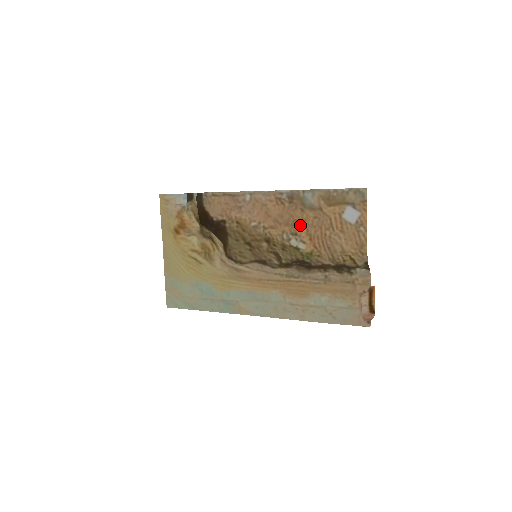
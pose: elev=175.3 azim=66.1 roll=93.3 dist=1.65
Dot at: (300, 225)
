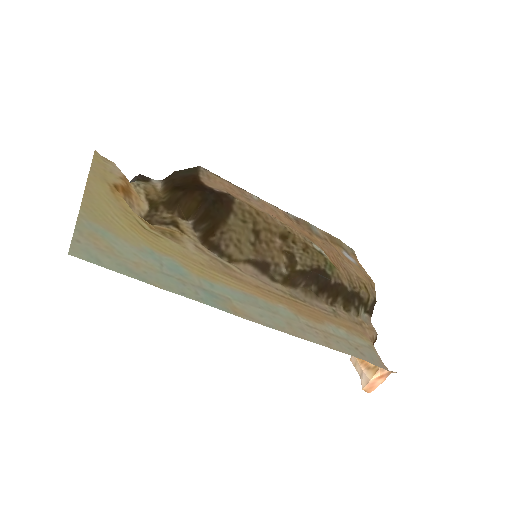
Dot at: (313, 241)
